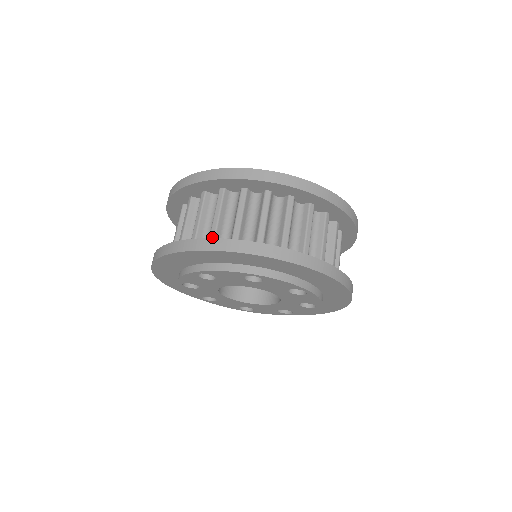
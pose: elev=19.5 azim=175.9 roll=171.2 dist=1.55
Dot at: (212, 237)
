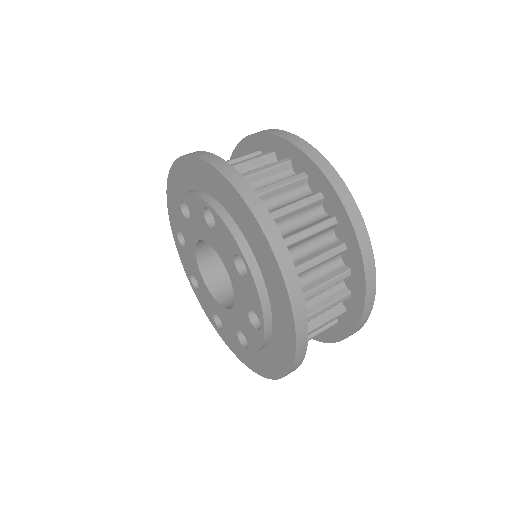
Dot at: occluded
